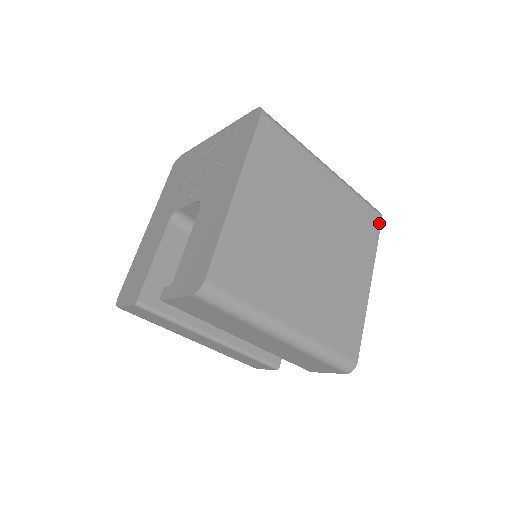
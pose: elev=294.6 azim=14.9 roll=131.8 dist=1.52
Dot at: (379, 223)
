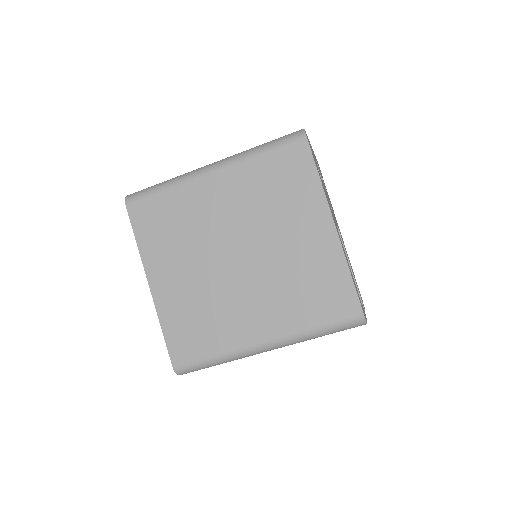
Dot at: (306, 148)
